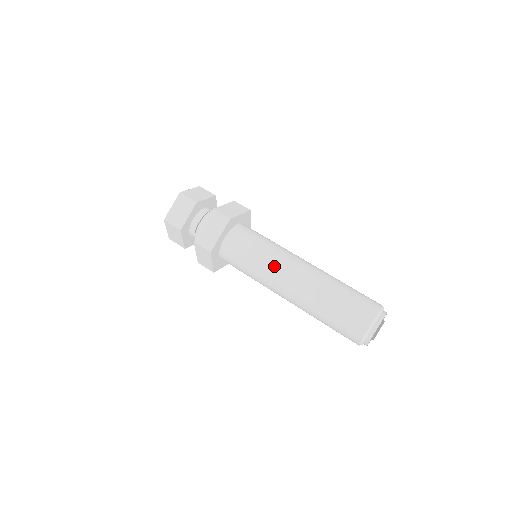
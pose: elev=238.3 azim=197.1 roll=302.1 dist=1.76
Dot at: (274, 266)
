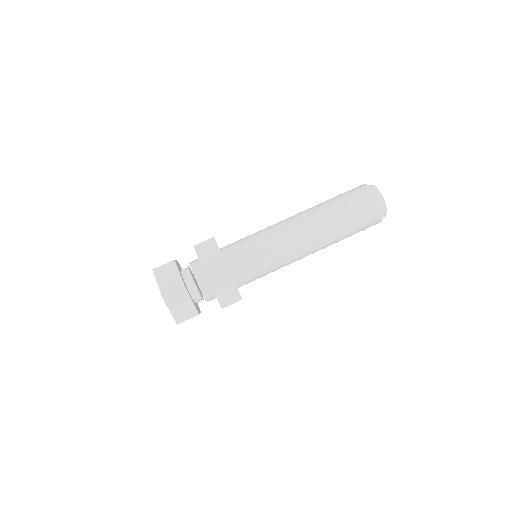
Dot at: (278, 232)
